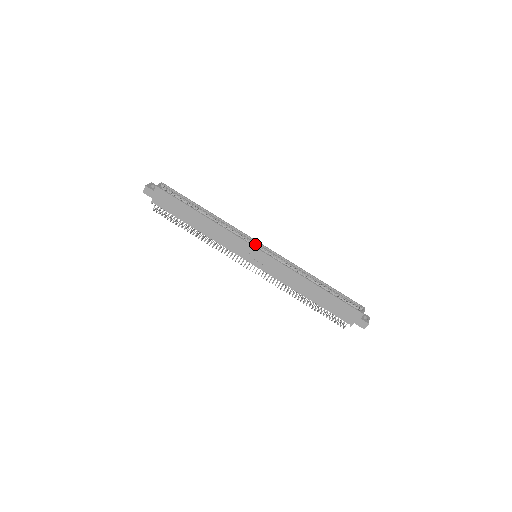
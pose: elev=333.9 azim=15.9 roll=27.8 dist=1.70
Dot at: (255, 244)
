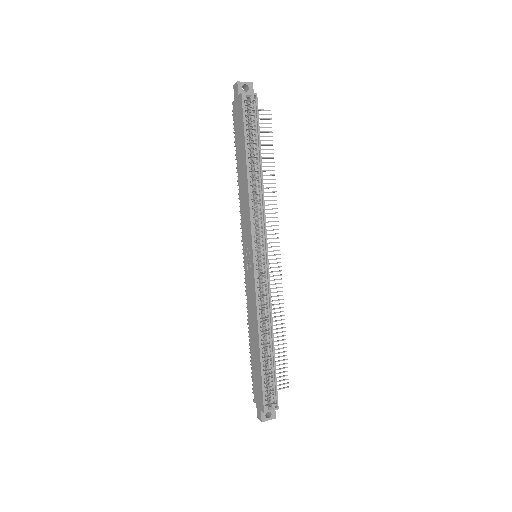
Dot at: (261, 247)
